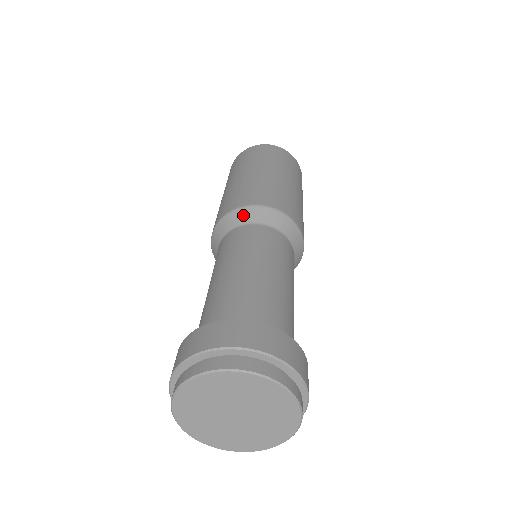
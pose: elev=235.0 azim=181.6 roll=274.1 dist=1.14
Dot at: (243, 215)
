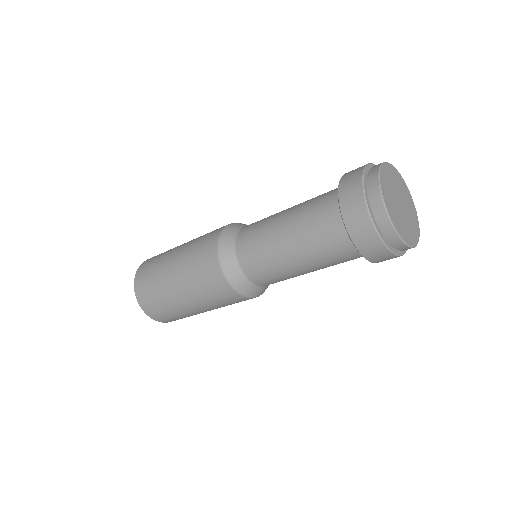
Dot at: (231, 230)
